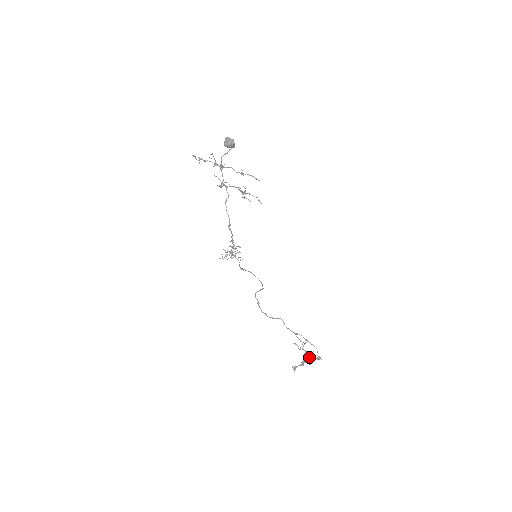
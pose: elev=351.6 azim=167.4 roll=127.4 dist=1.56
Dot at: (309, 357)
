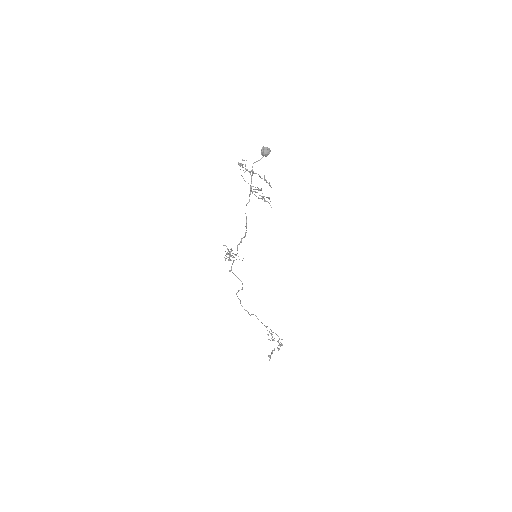
Dot at: (279, 345)
